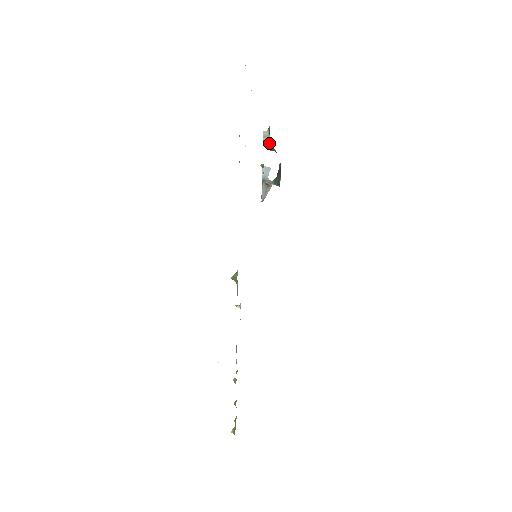
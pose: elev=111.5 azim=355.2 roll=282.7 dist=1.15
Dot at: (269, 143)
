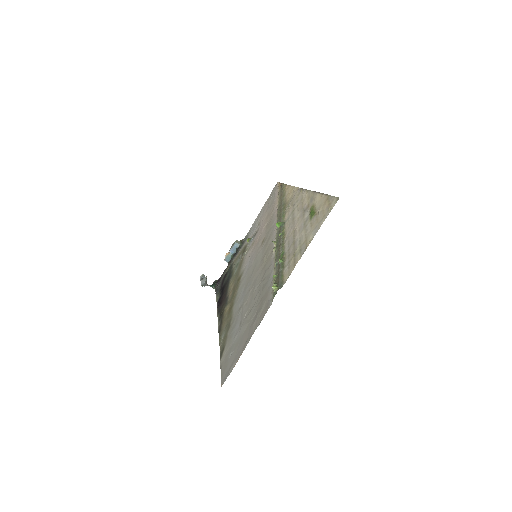
Dot at: (235, 249)
